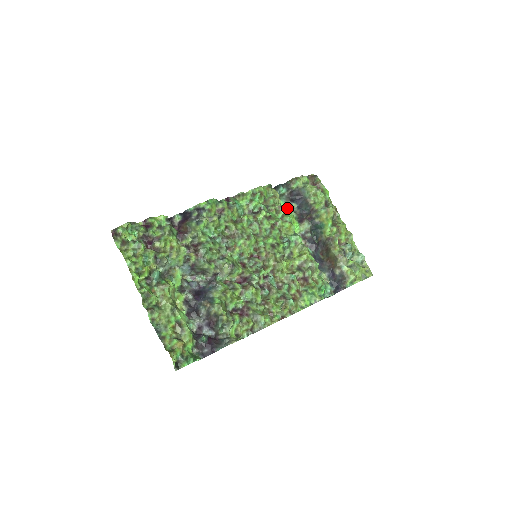
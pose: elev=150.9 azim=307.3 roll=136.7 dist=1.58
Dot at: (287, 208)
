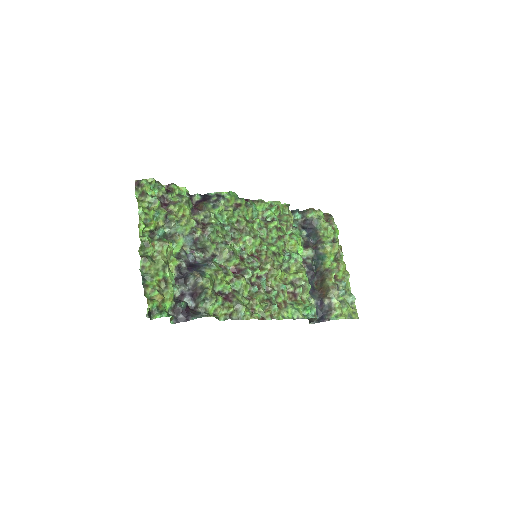
Dot at: (297, 230)
